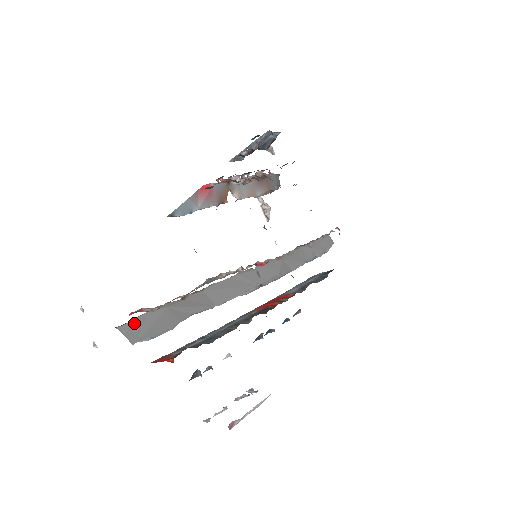
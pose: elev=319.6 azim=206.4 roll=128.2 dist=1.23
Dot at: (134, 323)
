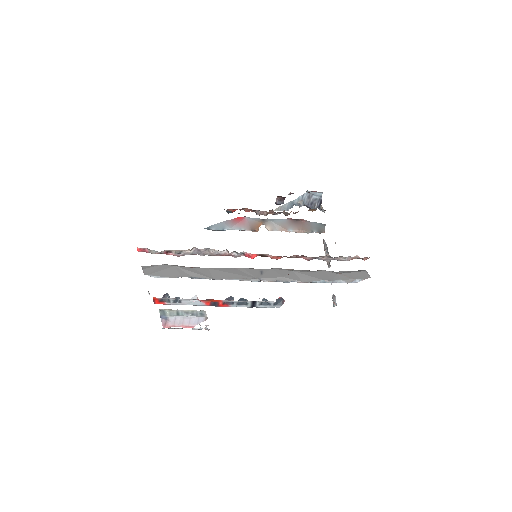
Dot at: (152, 267)
